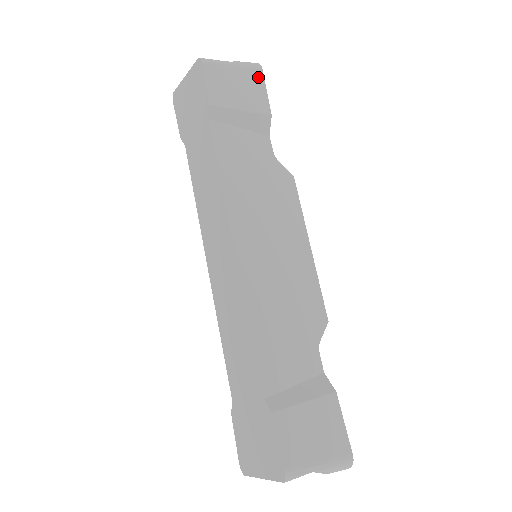
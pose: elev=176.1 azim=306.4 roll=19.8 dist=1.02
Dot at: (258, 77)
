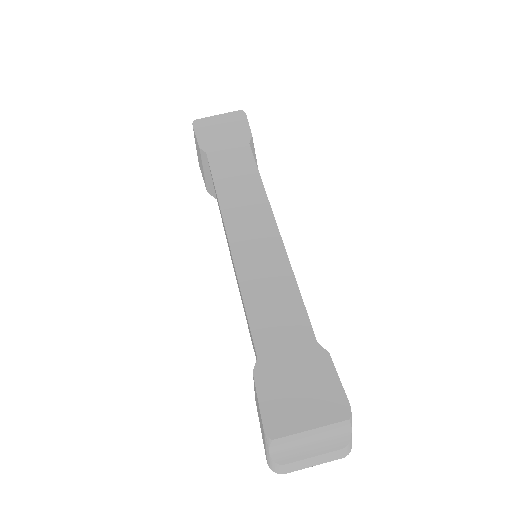
Dot at: occluded
